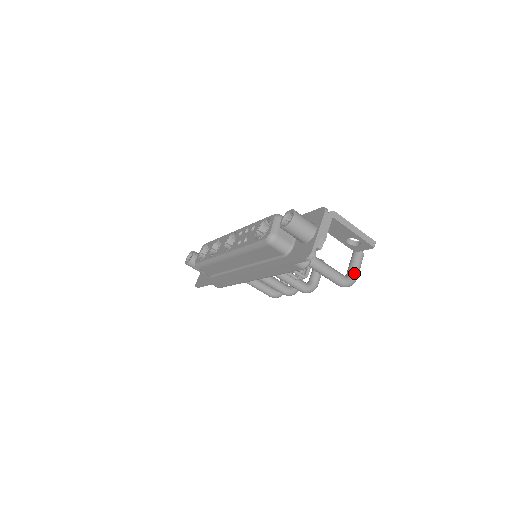
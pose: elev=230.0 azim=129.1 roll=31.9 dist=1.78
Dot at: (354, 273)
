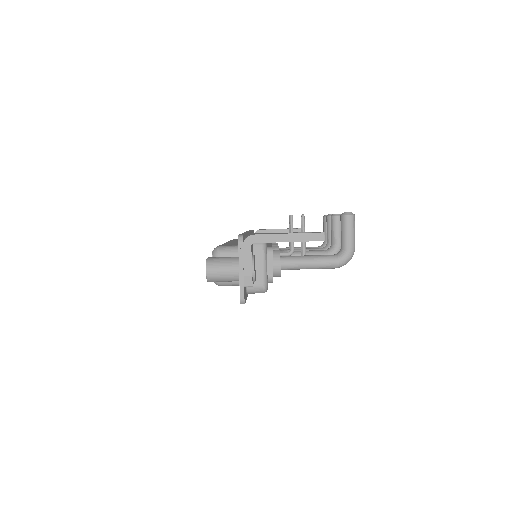
Dot at: (346, 247)
